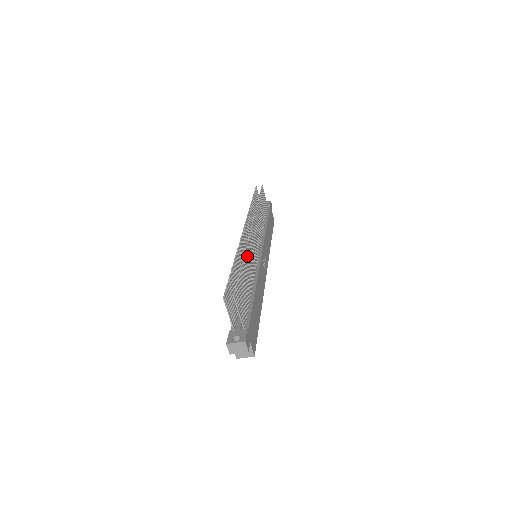
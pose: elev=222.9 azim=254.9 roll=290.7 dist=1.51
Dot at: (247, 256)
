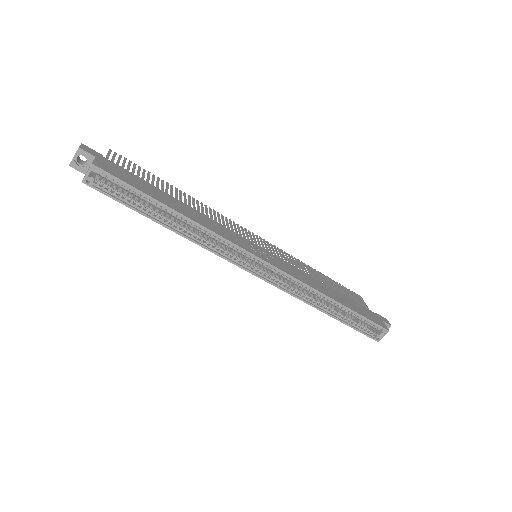
Dot at: (197, 203)
